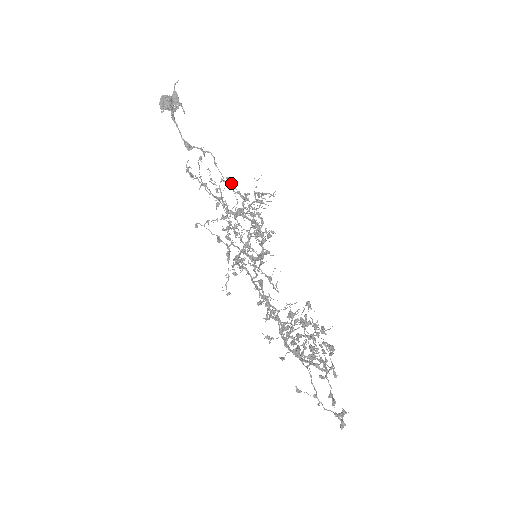
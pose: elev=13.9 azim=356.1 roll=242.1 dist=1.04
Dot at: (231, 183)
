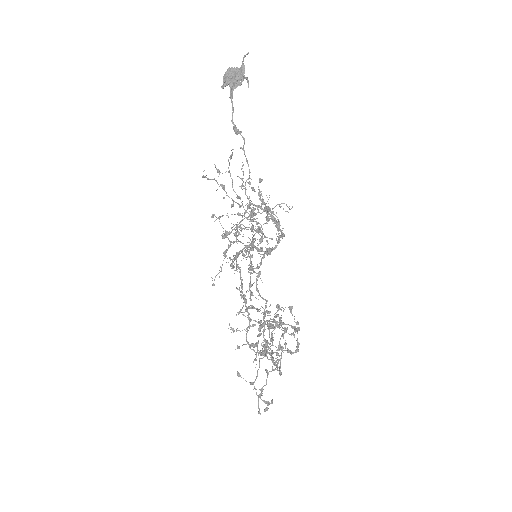
Dot at: (251, 187)
